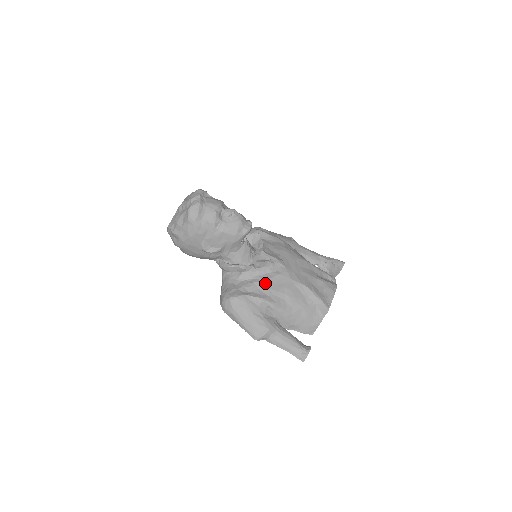
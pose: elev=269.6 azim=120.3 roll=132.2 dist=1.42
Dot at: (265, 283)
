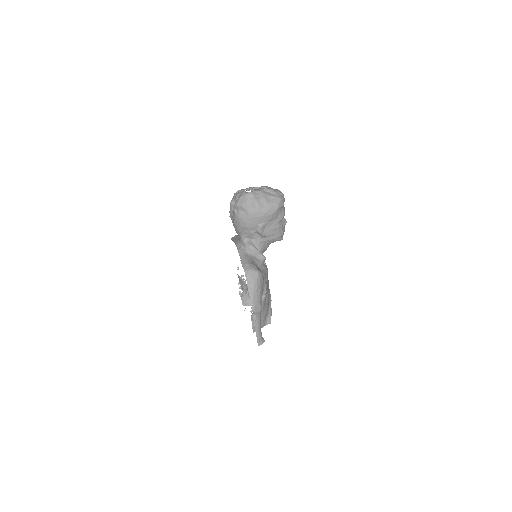
Dot at: (266, 278)
